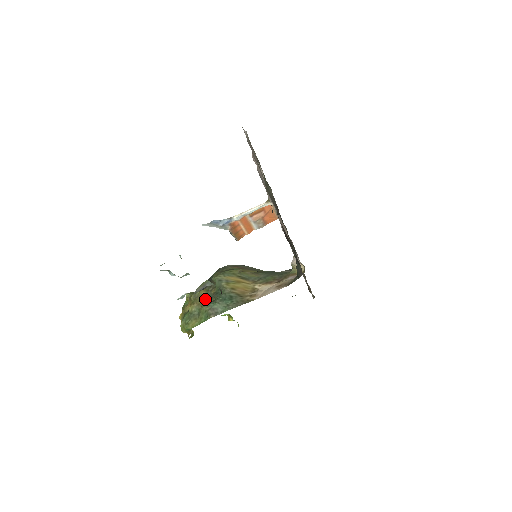
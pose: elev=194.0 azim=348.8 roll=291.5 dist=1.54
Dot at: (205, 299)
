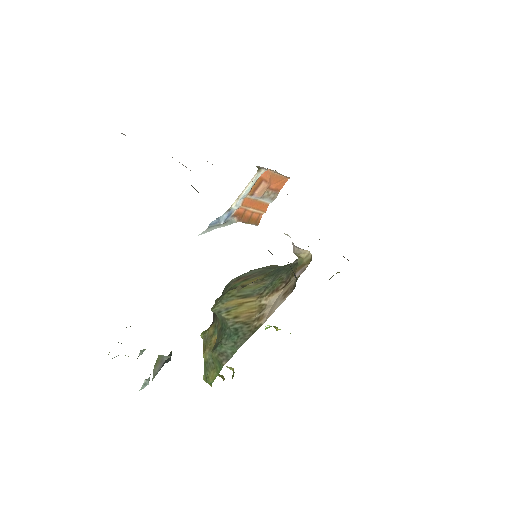
Dot at: (214, 339)
